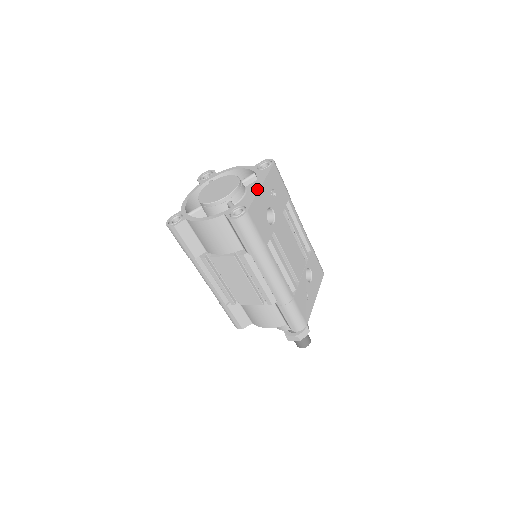
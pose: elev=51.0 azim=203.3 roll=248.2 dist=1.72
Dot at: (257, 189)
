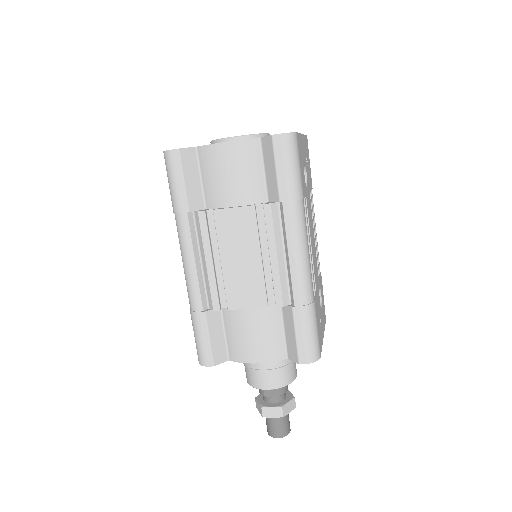
Dot at: occluded
